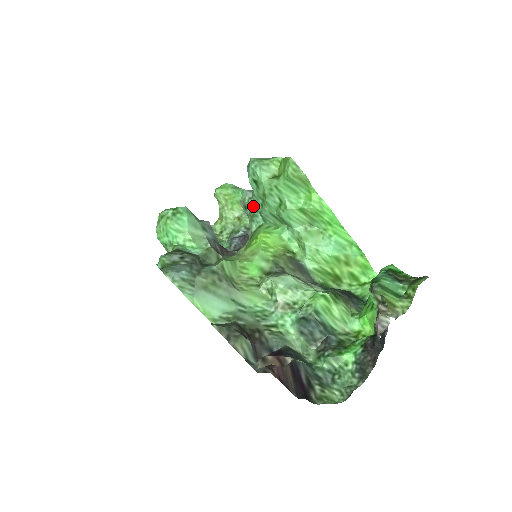
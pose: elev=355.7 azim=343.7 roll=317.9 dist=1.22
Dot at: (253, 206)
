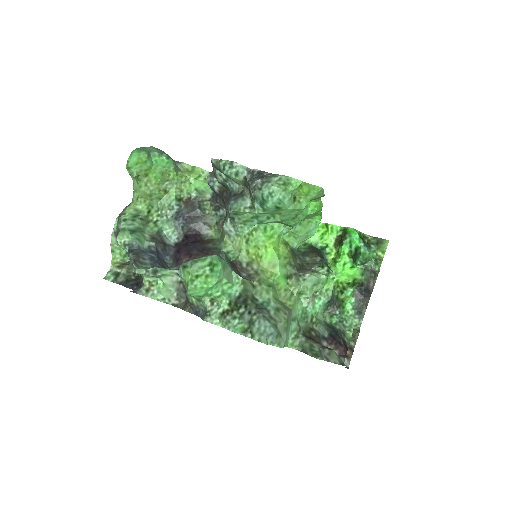
Dot at: (251, 215)
